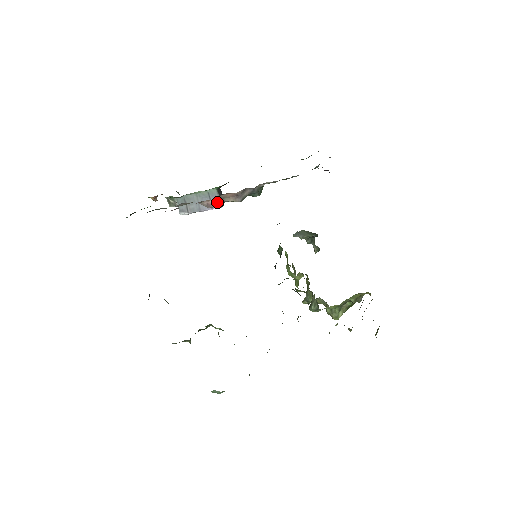
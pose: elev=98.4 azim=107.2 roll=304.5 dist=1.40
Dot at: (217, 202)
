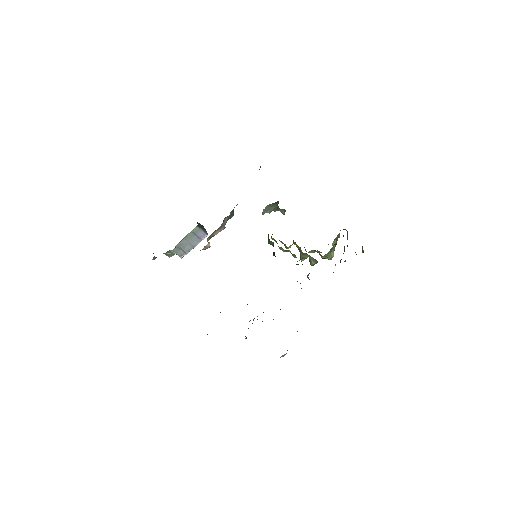
Dot at: occluded
